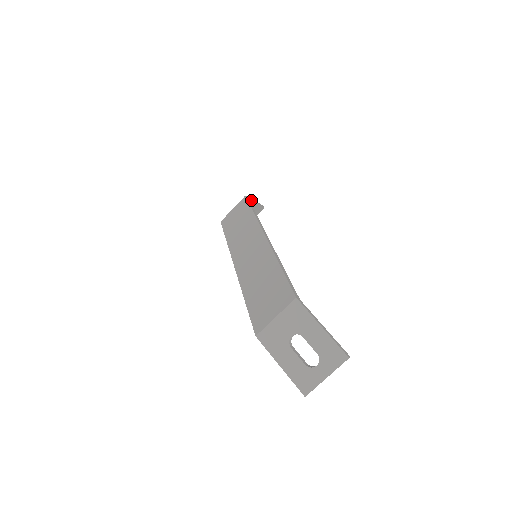
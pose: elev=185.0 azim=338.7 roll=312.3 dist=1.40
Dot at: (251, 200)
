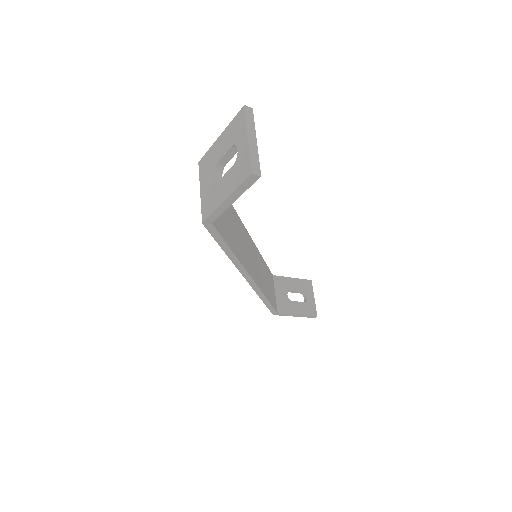
Dot at: (279, 277)
